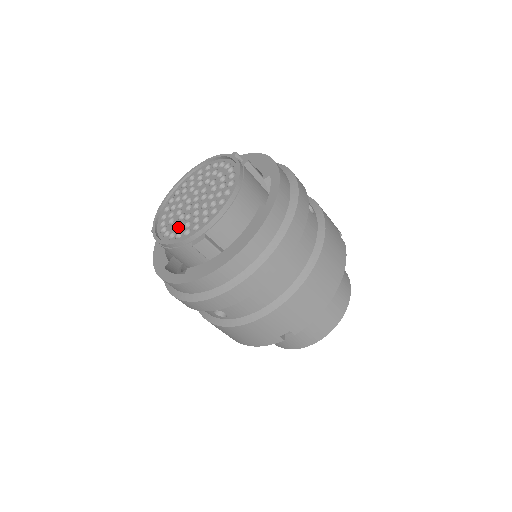
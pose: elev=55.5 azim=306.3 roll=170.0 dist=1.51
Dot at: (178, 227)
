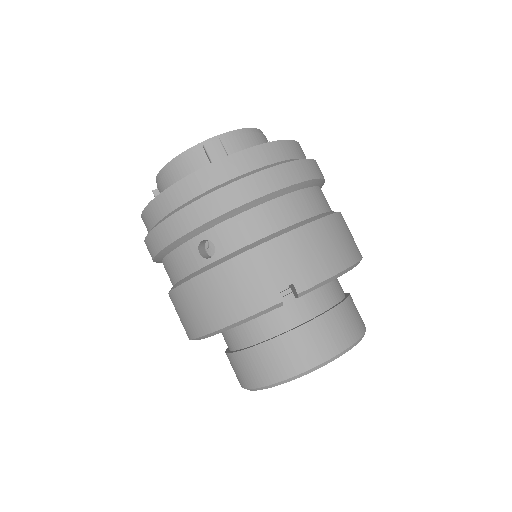
Dot at: occluded
